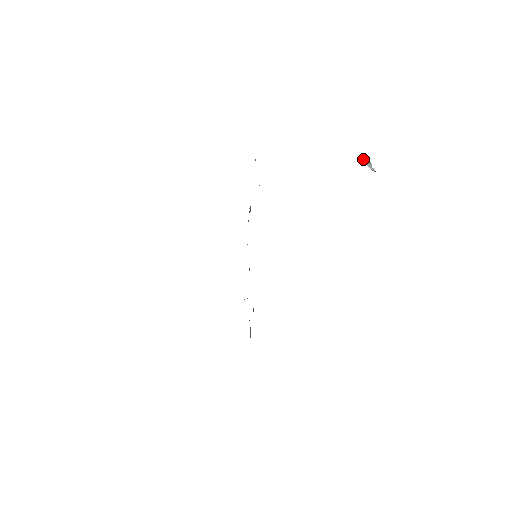
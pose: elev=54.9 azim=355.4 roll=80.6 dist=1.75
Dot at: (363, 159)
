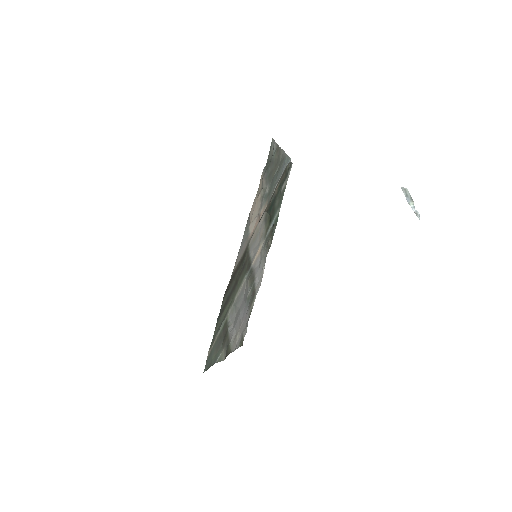
Dot at: (402, 189)
